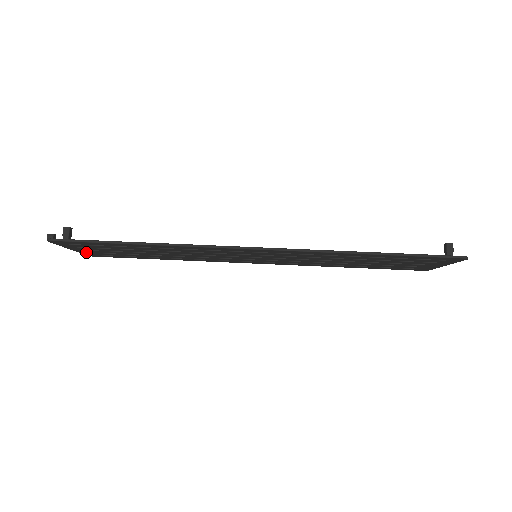
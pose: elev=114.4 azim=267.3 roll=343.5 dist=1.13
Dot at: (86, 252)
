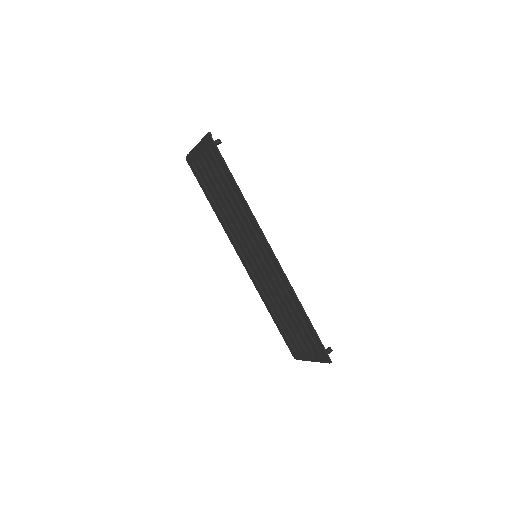
Dot at: (195, 156)
